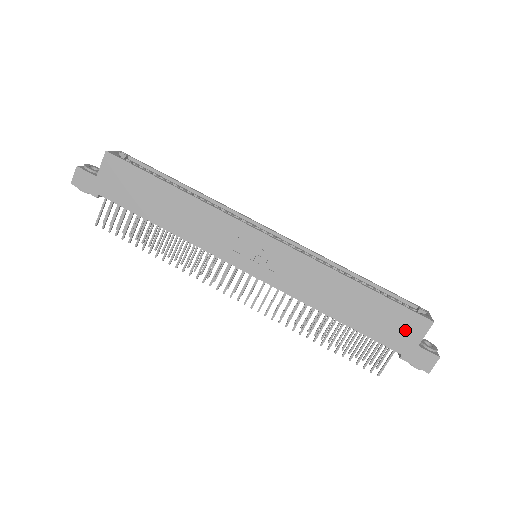
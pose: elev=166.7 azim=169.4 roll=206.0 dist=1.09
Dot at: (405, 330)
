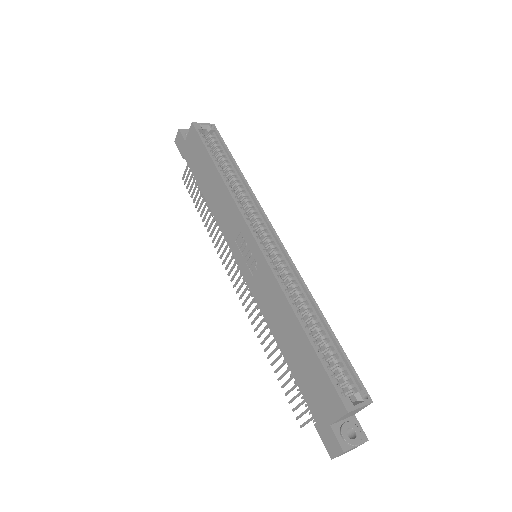
Dot at: (324, 401)
